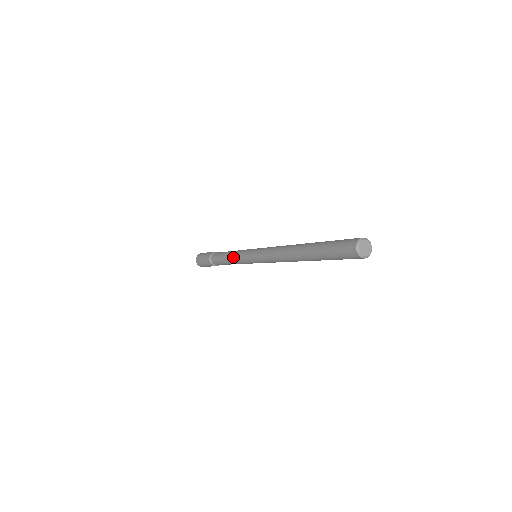
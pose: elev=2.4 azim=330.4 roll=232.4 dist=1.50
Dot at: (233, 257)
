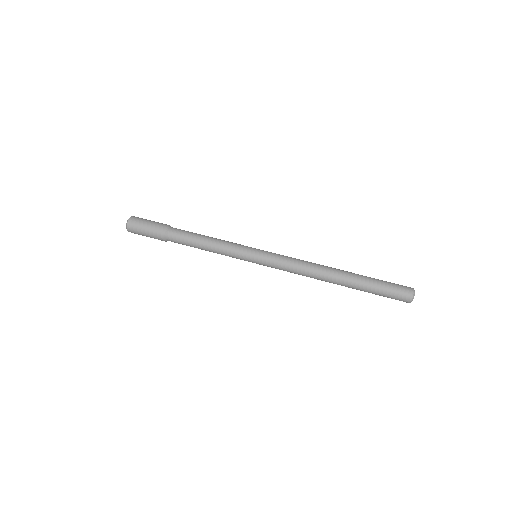
Dot at: (220, 250)
